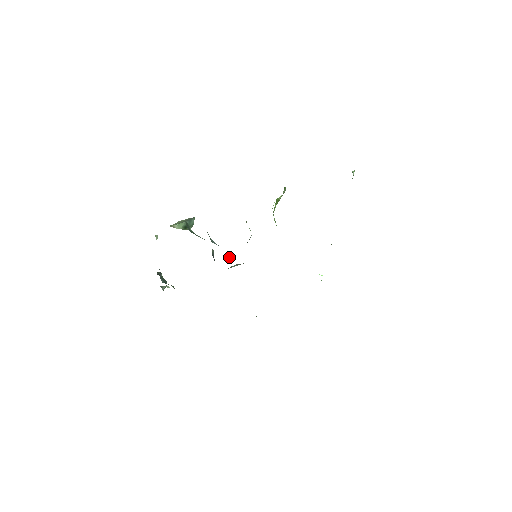
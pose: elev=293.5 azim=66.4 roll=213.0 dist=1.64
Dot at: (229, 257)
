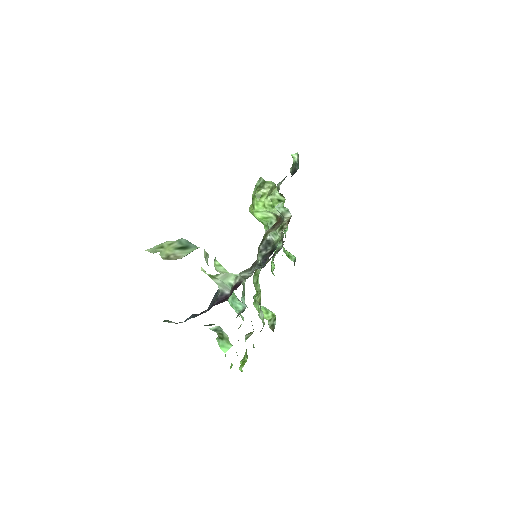
Dot at: (257, 267)
